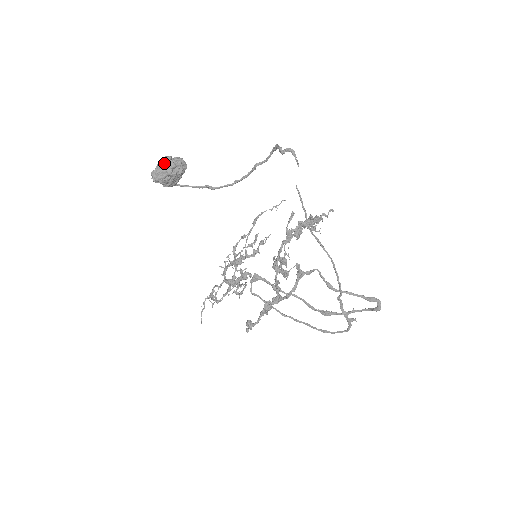
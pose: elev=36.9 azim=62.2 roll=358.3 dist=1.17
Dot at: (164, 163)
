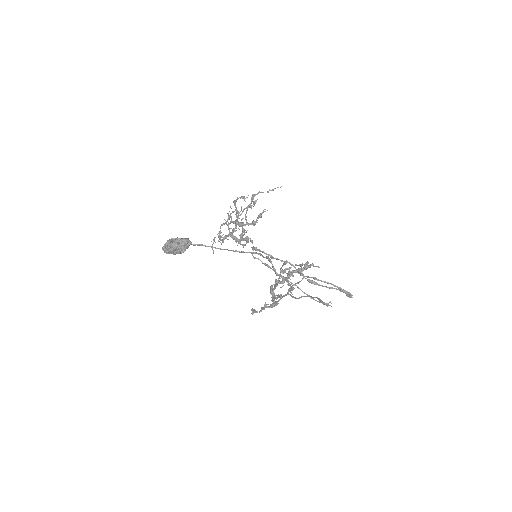
Dot at: (173, 250)
